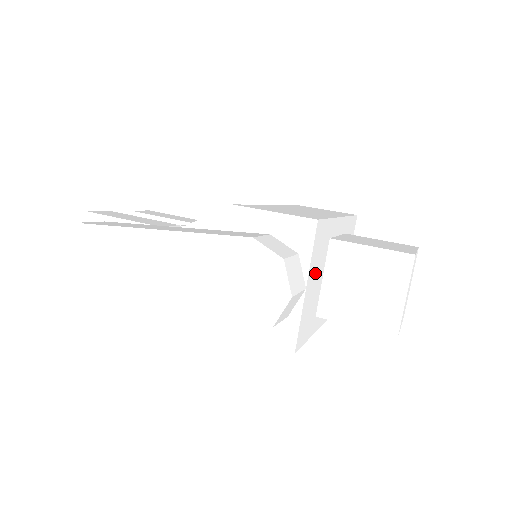
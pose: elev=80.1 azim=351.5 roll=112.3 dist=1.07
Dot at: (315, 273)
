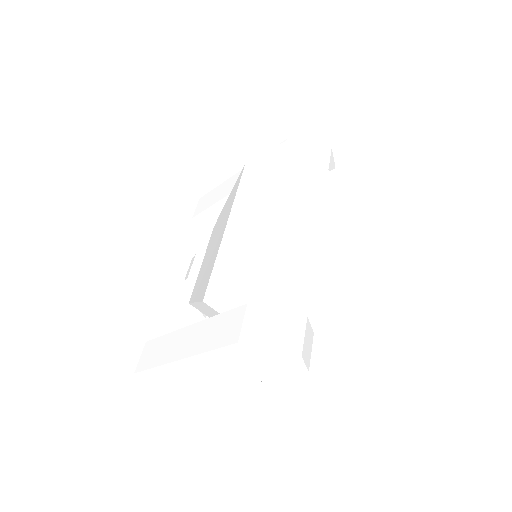
Dot at: (304, 288)
